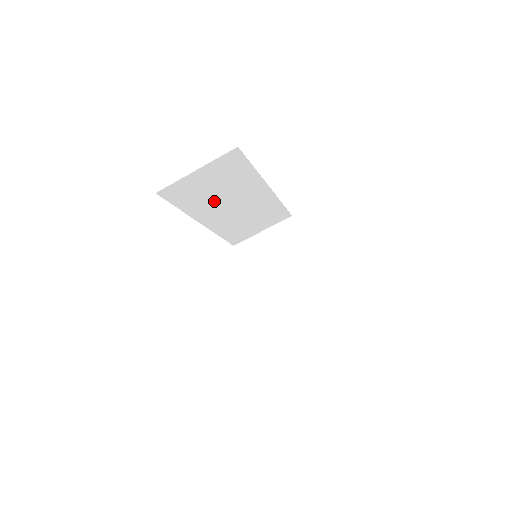
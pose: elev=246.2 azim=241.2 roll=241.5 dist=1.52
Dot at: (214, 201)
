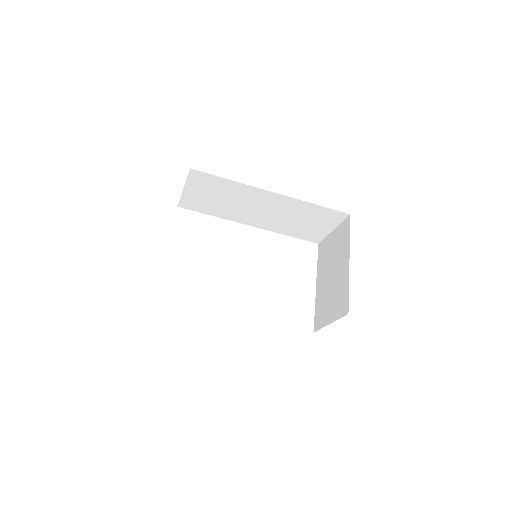
Dot at: (234, 208)
